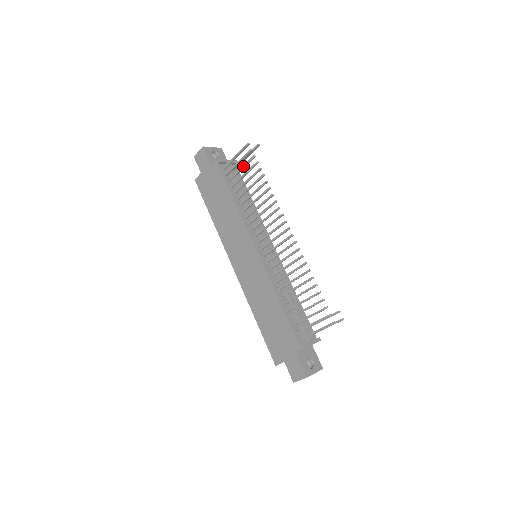
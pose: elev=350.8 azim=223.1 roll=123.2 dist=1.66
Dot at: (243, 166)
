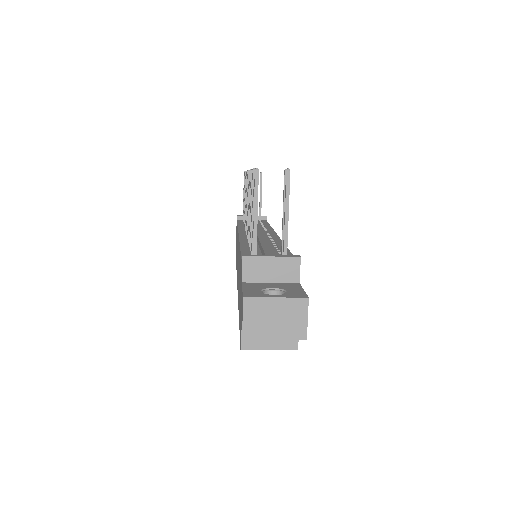
Dot at: occluded
